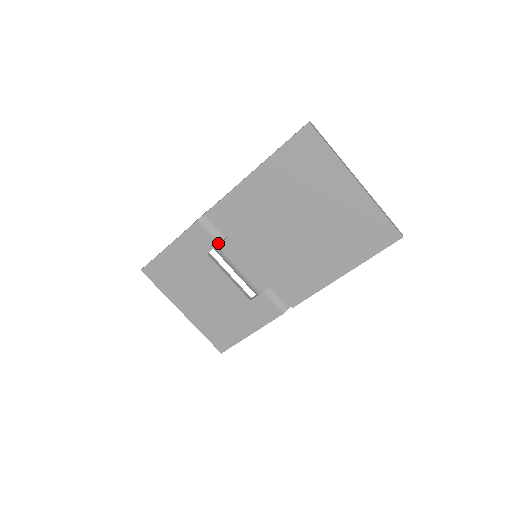
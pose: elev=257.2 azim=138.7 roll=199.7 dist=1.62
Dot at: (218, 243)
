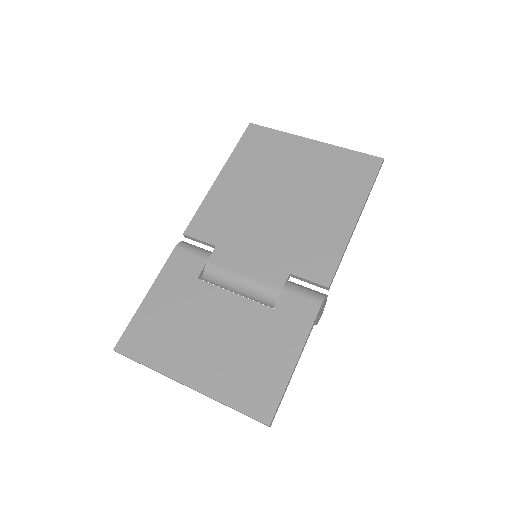
Dot at: (207, 259)
